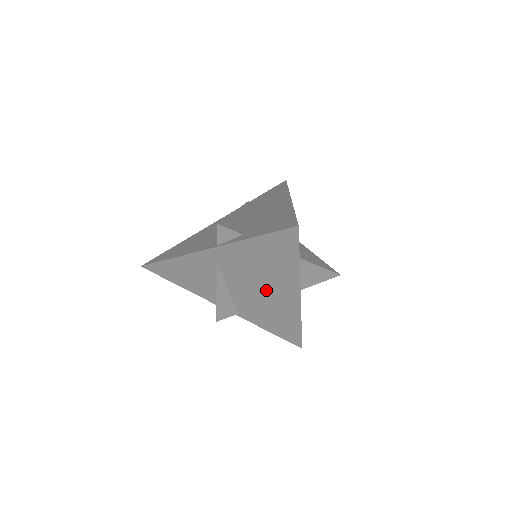
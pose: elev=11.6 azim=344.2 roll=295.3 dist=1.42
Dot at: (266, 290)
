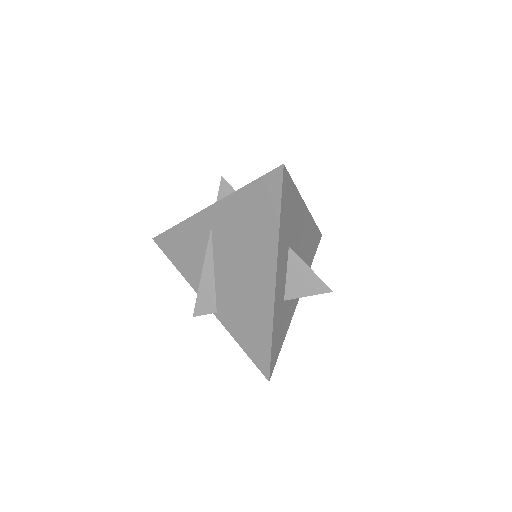
Dot at: (246, 269)
